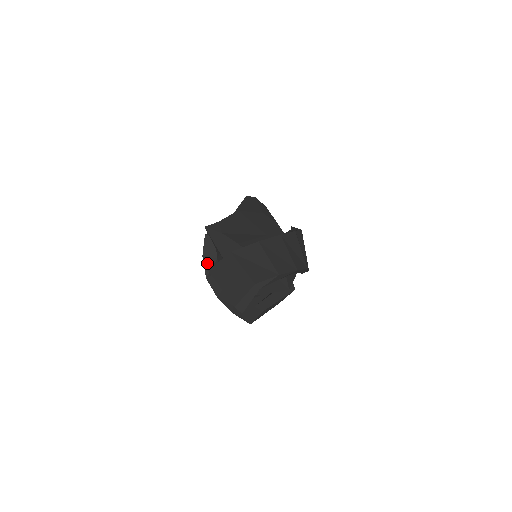
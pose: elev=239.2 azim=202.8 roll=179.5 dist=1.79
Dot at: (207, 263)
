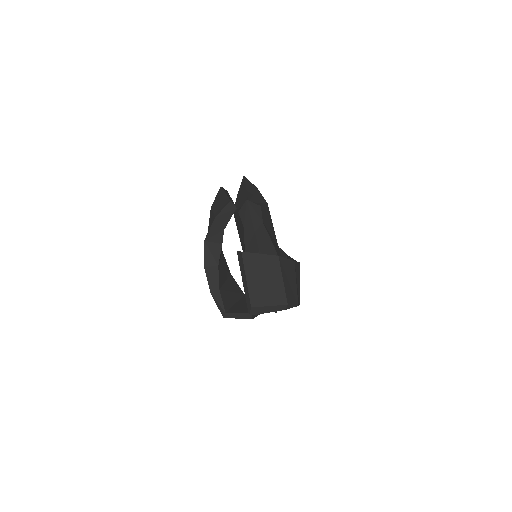
Dot at: (214, 227)
